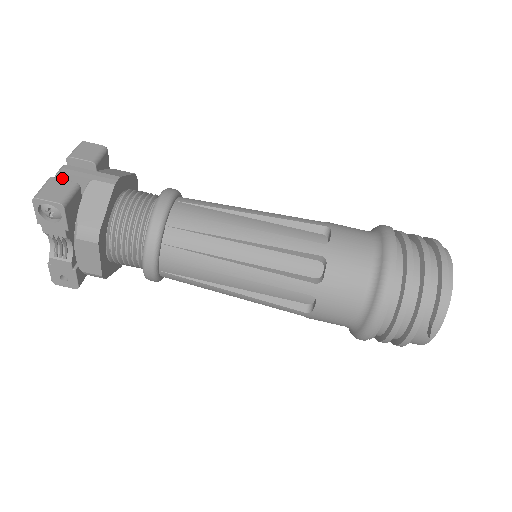
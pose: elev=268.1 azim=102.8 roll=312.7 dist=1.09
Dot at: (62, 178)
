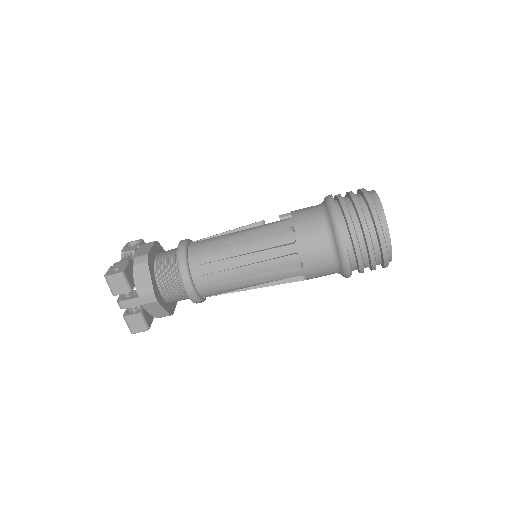
Dot at: (125, 307)
